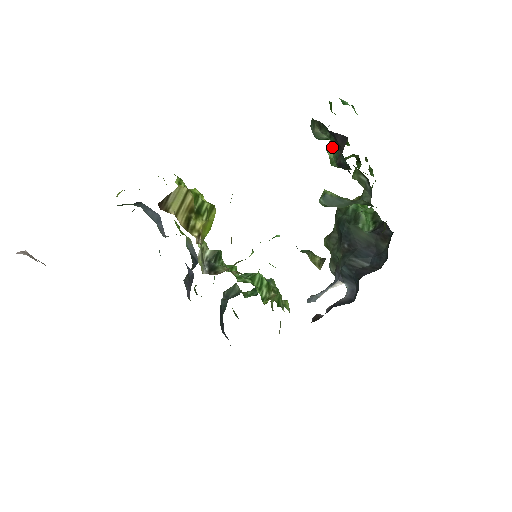
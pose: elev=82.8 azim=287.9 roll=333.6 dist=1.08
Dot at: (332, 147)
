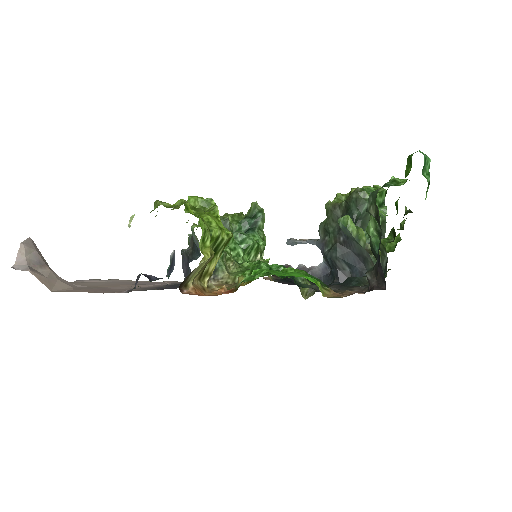
Dot at: (376, 227)
